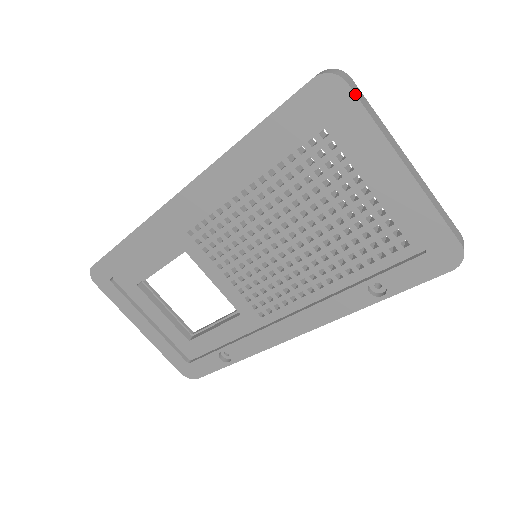
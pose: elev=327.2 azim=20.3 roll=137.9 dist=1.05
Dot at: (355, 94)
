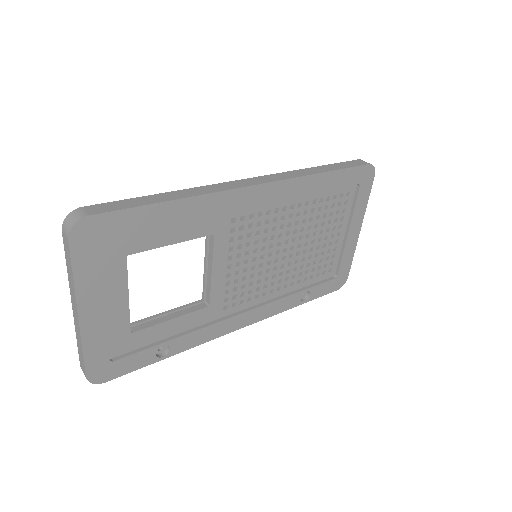
Dot at: occluded
